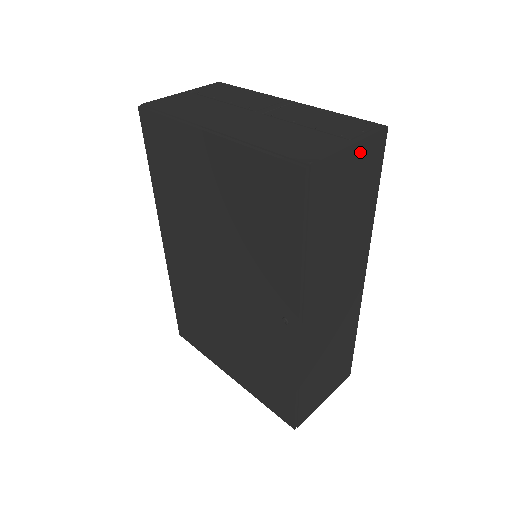
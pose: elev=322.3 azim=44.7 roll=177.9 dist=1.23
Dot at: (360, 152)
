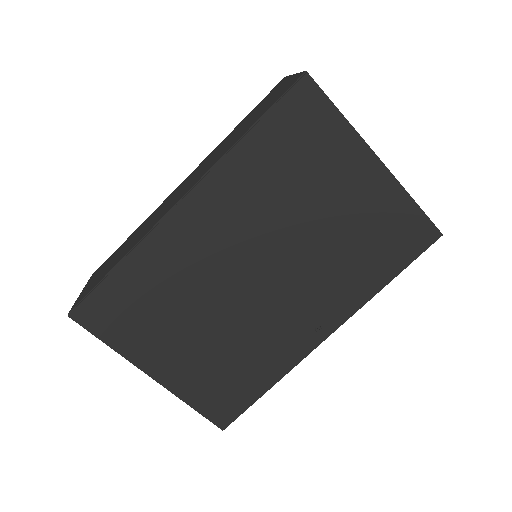
Dot at: occluded
